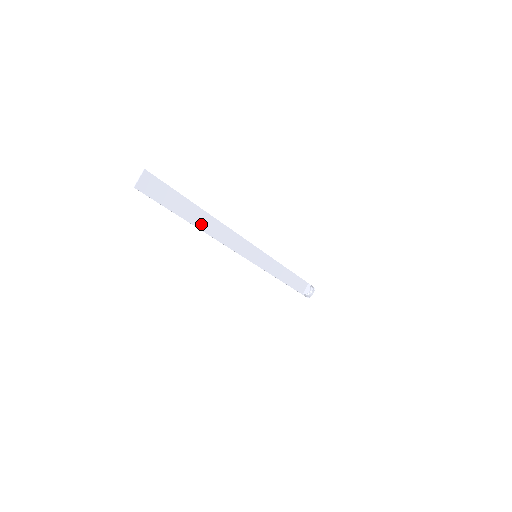
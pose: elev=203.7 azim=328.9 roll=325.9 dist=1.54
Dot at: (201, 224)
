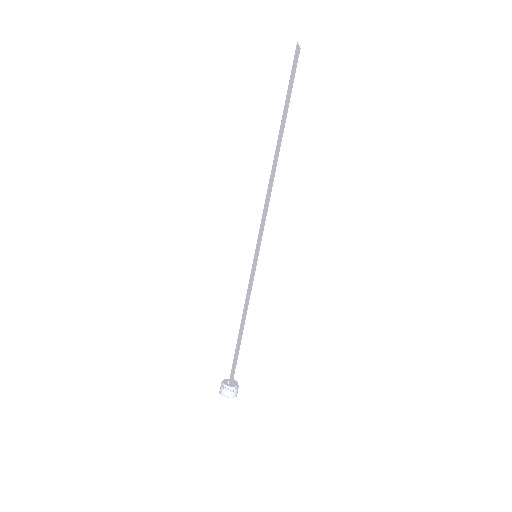
Dot at: (277, 148)
